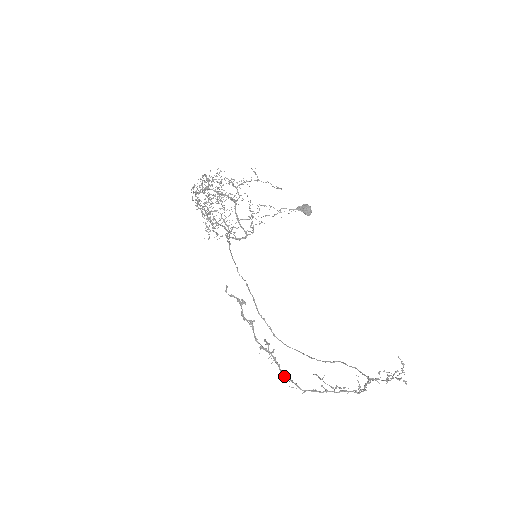
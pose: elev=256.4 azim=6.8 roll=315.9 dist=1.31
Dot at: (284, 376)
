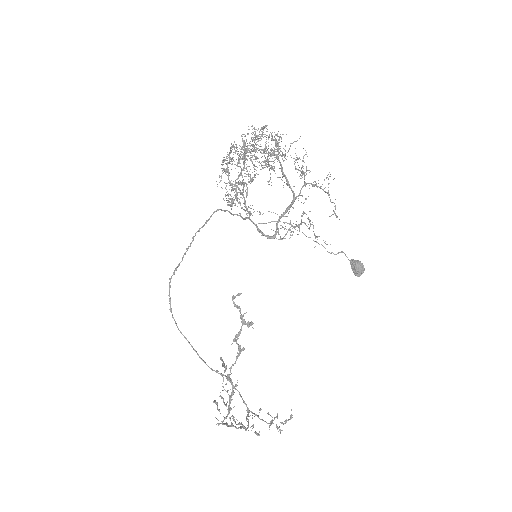
Dot at: (217, 404)
